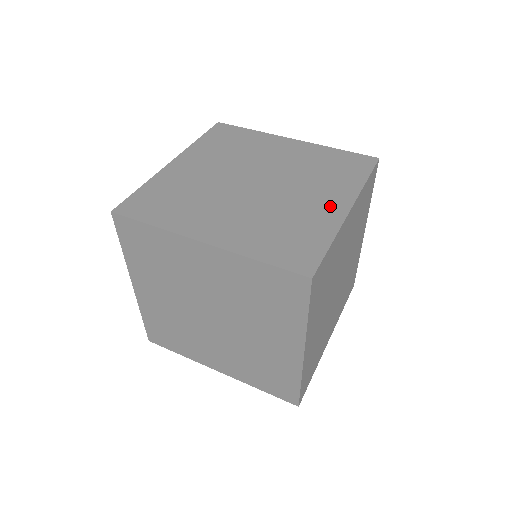
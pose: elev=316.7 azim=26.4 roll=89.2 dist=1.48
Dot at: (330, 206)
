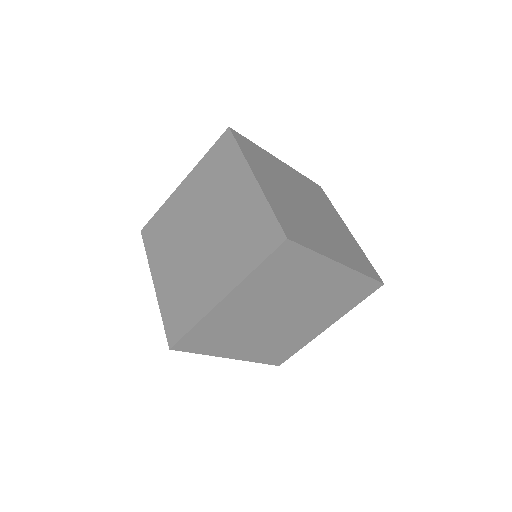
Dot at: (344, 228)
